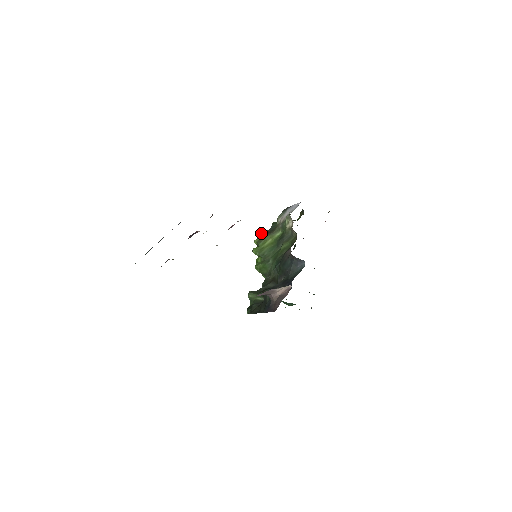
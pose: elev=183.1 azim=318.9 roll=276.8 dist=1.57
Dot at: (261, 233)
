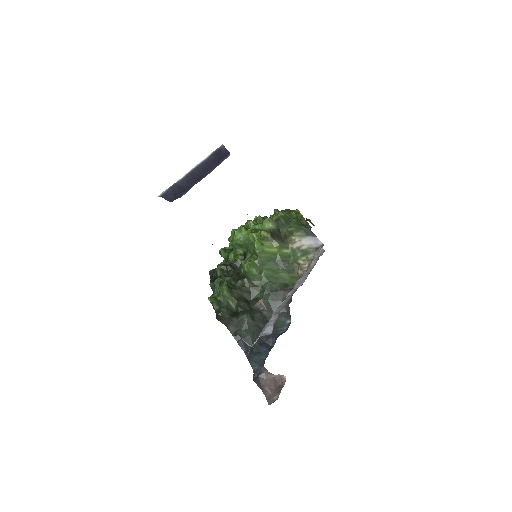
Dot at: (270, 221)
